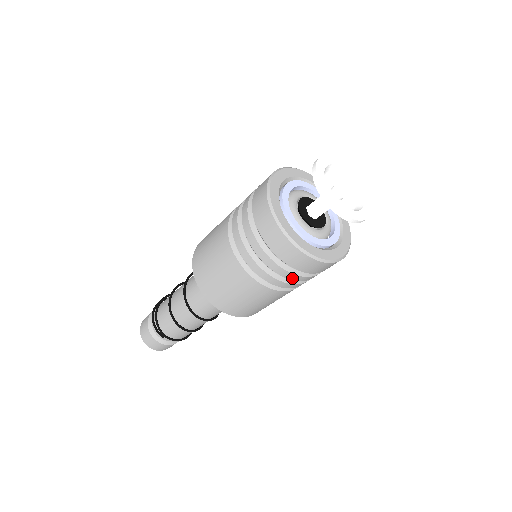
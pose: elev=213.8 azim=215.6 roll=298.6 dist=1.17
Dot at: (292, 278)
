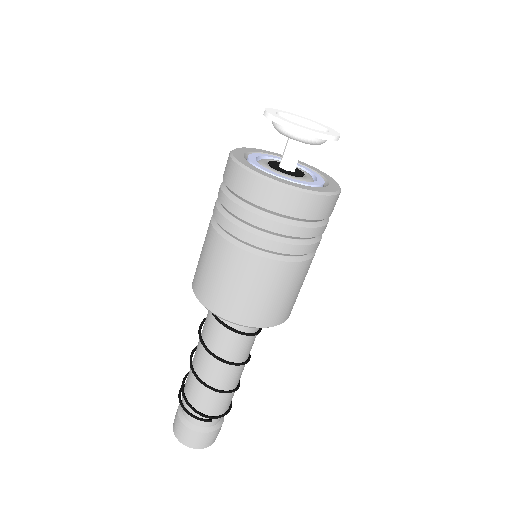
Dot at: (314, 234)
